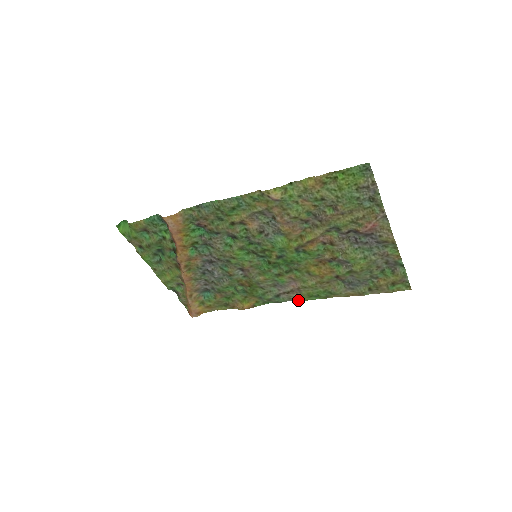
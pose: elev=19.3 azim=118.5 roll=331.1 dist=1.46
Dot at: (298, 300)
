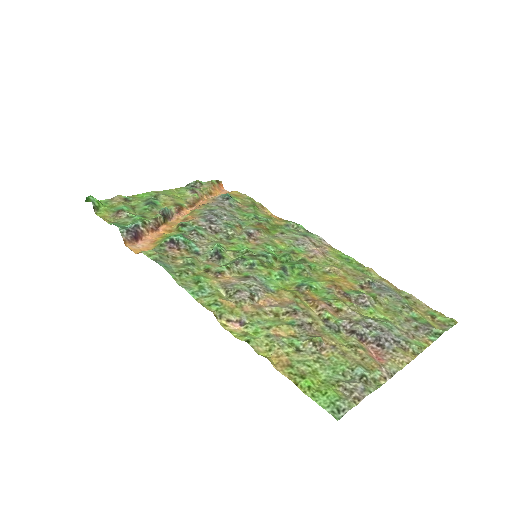
Dot at: (329, 246)
